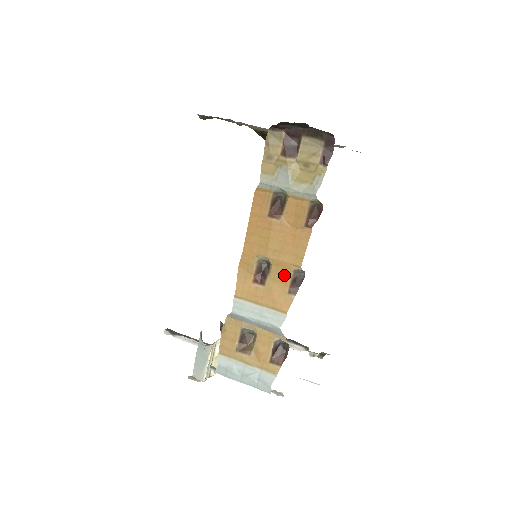
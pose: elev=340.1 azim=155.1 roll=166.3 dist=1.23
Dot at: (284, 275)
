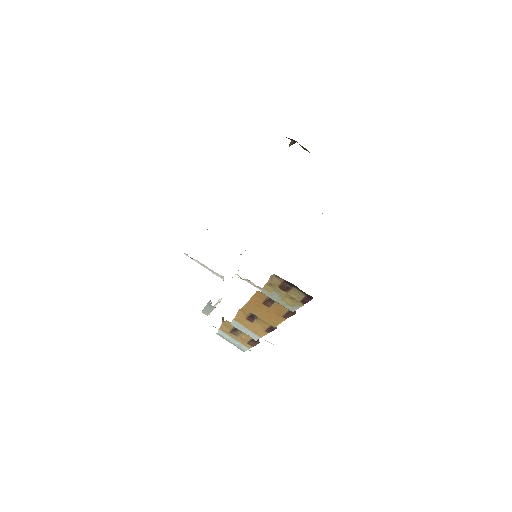
Dot at: (264, 325)
